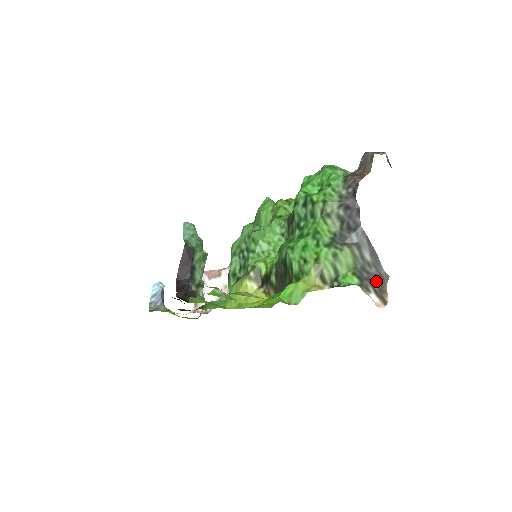
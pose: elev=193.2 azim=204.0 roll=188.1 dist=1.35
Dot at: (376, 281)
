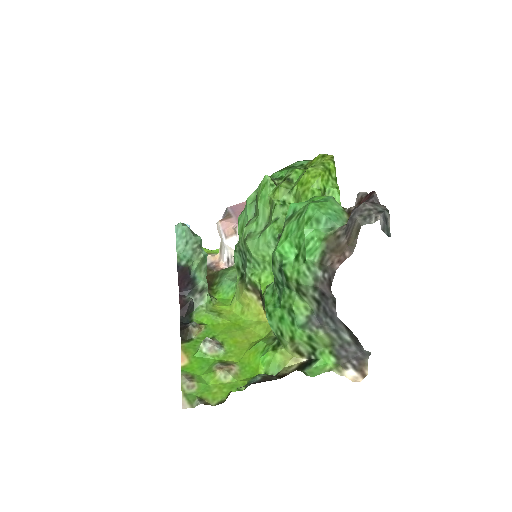
Dot at: (355, 358)
